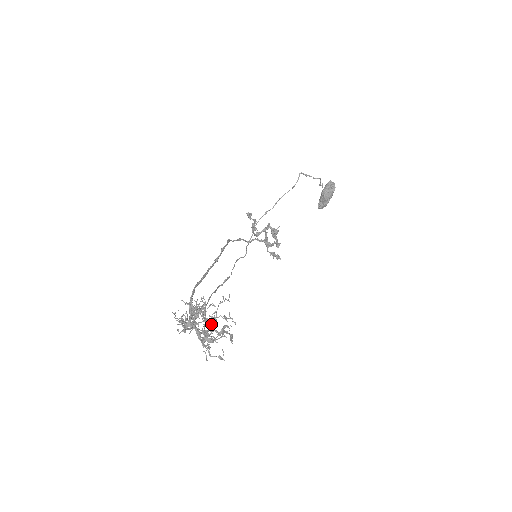
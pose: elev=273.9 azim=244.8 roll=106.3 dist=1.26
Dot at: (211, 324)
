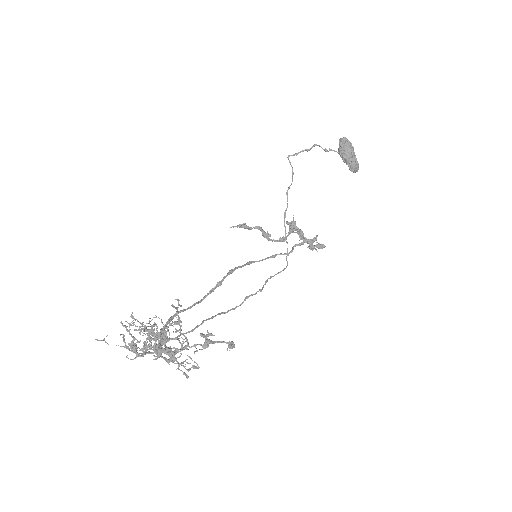
Dot at: (162, 336)
